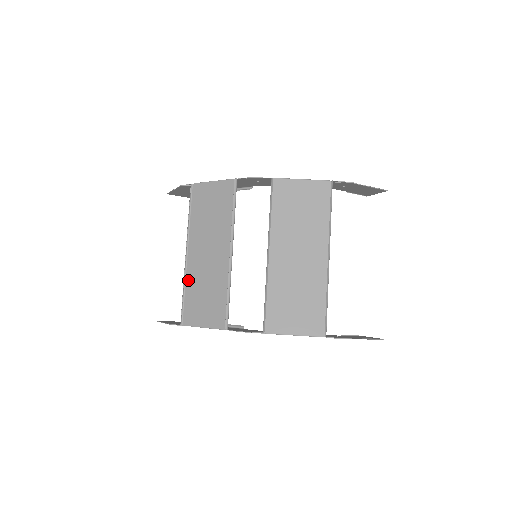
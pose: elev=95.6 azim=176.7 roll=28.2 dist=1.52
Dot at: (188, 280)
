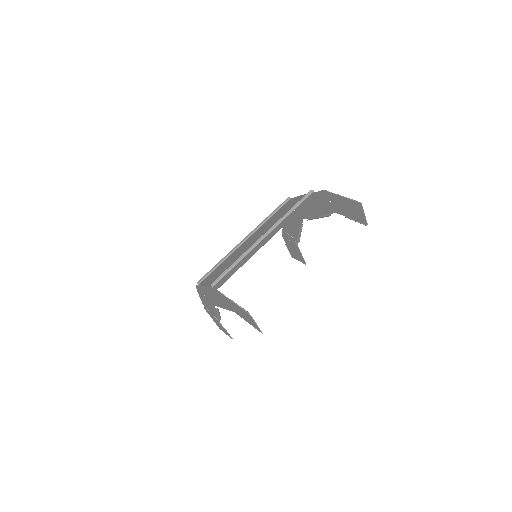
Dot at: (228, 278)
